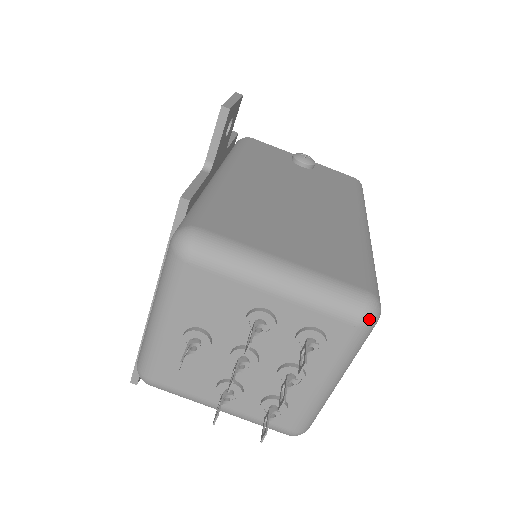
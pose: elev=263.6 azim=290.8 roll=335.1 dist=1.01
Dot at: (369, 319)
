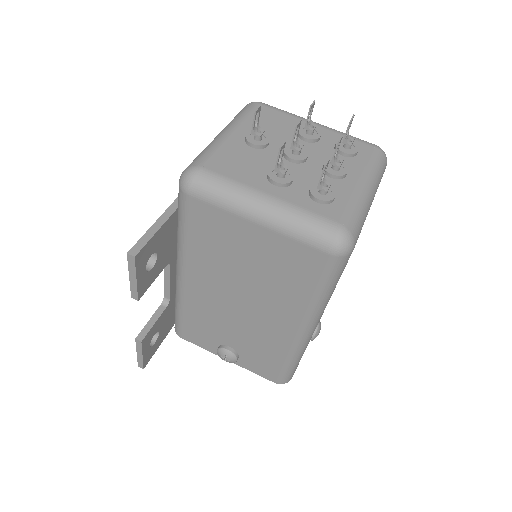
Dot at: occluded
